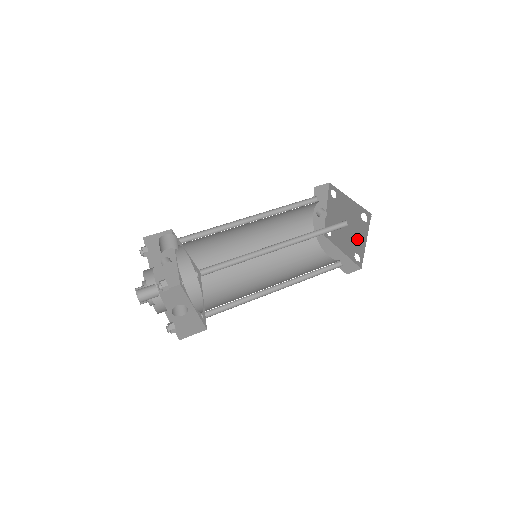
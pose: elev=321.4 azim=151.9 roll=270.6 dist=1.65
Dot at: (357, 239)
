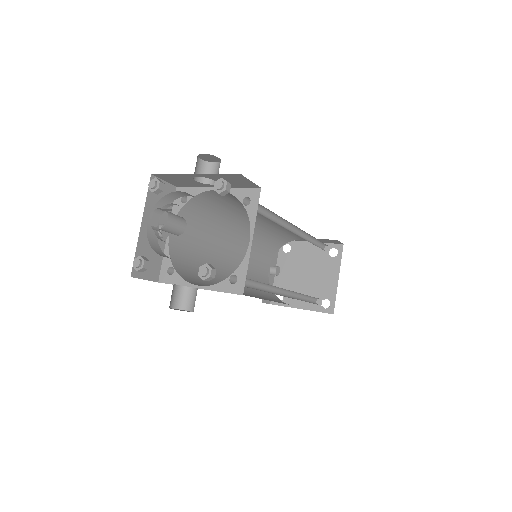
Dot at: (325, 281)
